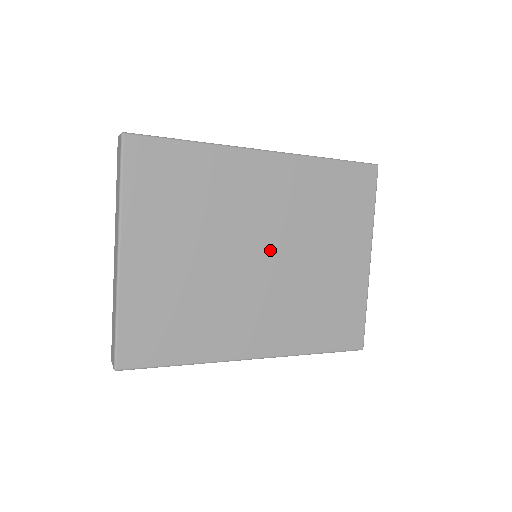
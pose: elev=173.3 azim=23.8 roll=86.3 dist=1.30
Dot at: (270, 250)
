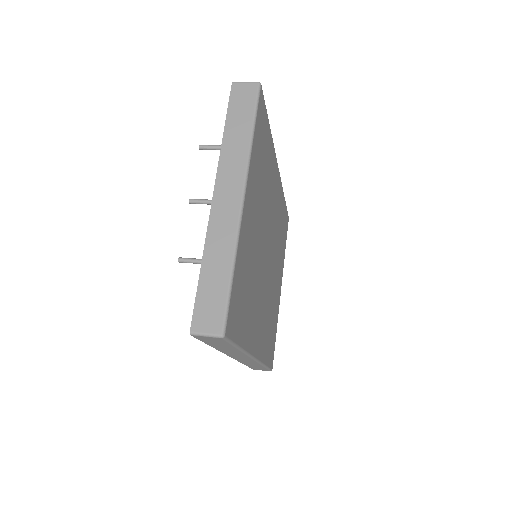
Dot at: (270, 253)
